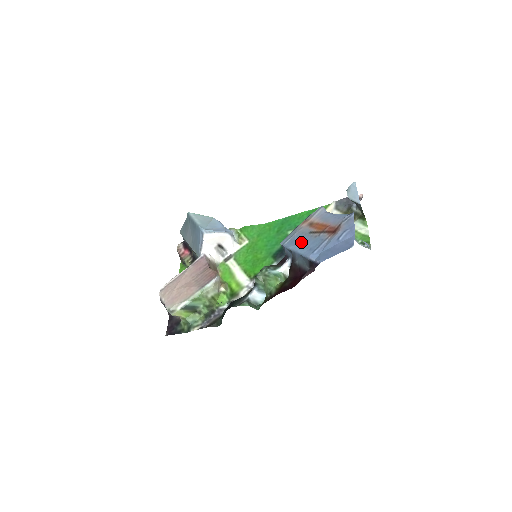
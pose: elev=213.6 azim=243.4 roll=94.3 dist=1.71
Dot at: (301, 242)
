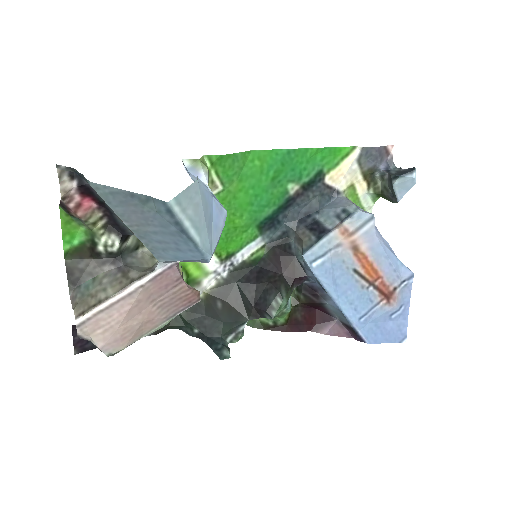
Dot at: (342, 284)
